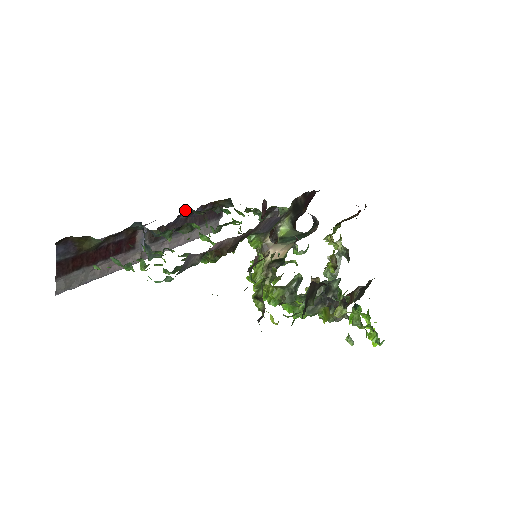
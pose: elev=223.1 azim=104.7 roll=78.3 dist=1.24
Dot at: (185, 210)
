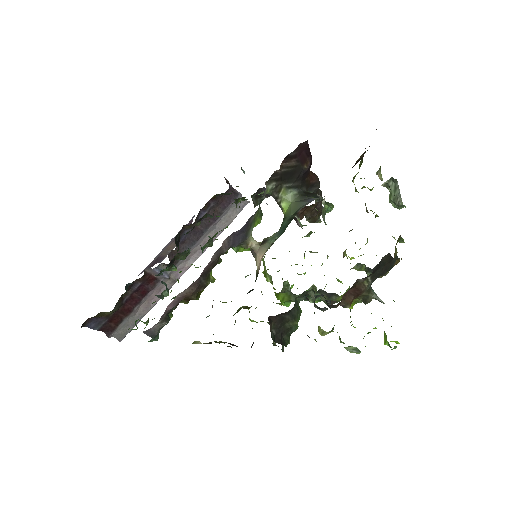
Dot at: (178, 233)
